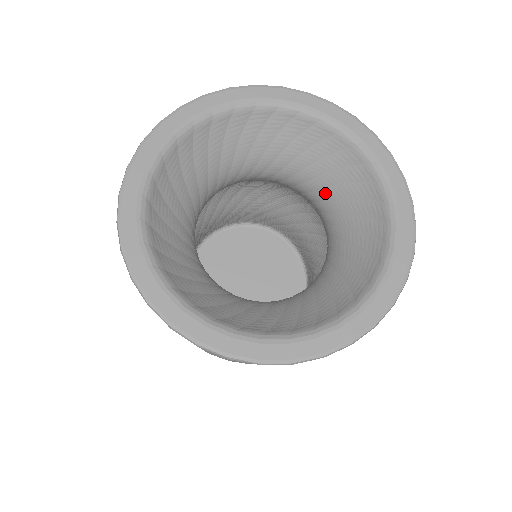
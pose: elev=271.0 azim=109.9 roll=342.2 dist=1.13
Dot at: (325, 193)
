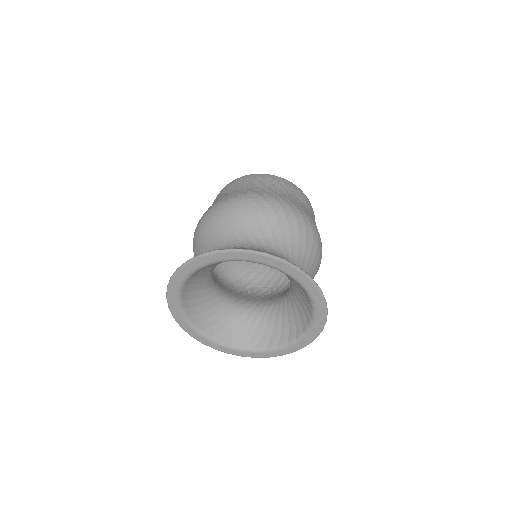
Dot at: occluded
